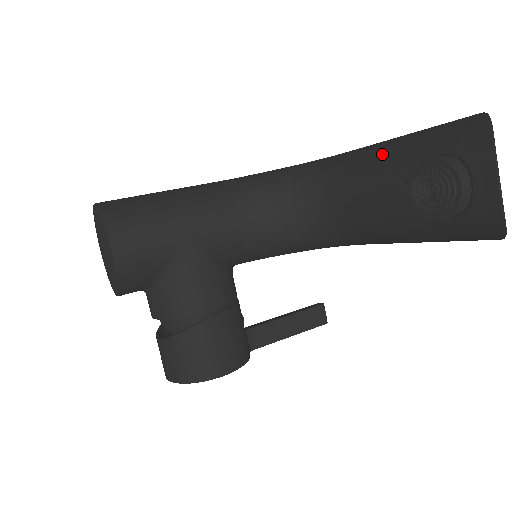
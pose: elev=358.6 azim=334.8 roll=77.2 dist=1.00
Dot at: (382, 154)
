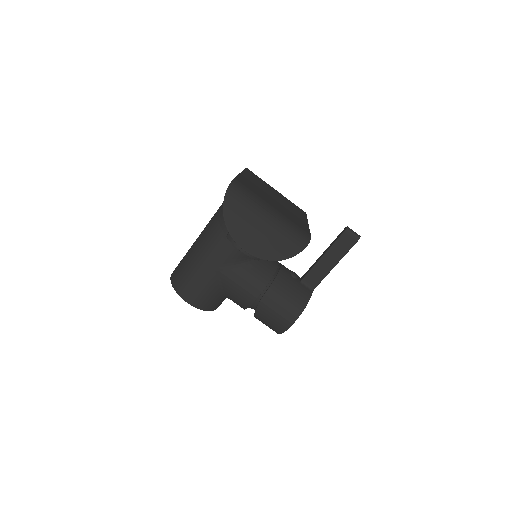
Dot at: occluded
